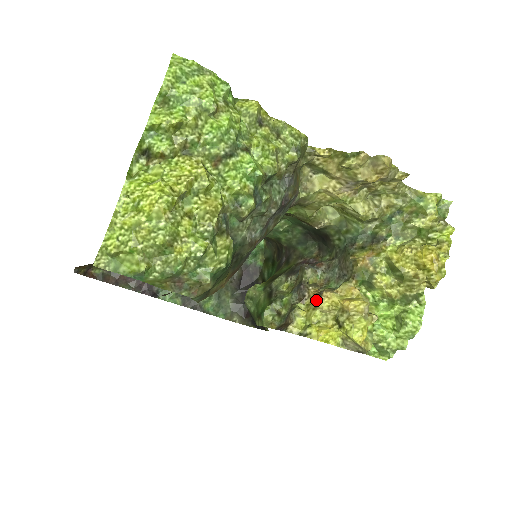
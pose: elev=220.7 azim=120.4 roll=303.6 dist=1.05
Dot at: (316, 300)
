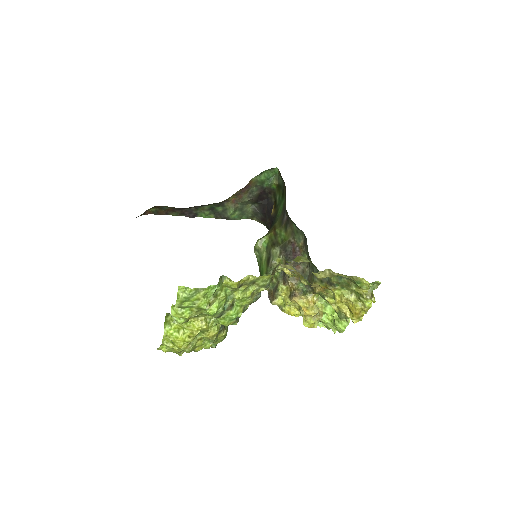
Dot at: (290, 294)
